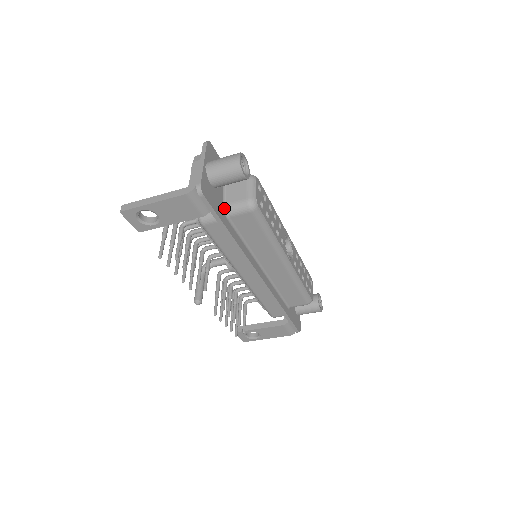
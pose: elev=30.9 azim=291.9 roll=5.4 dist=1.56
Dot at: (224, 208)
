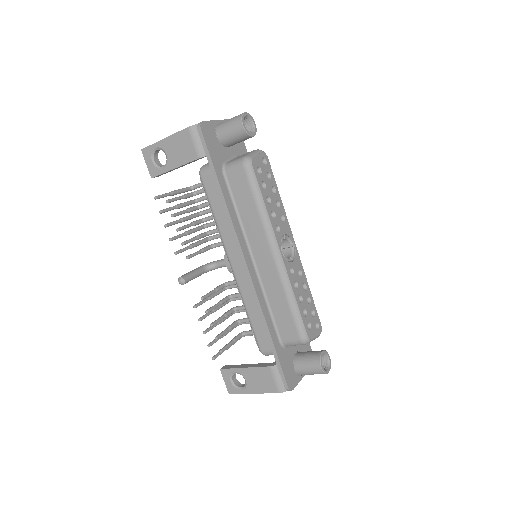
Dot at: (224, 164)
